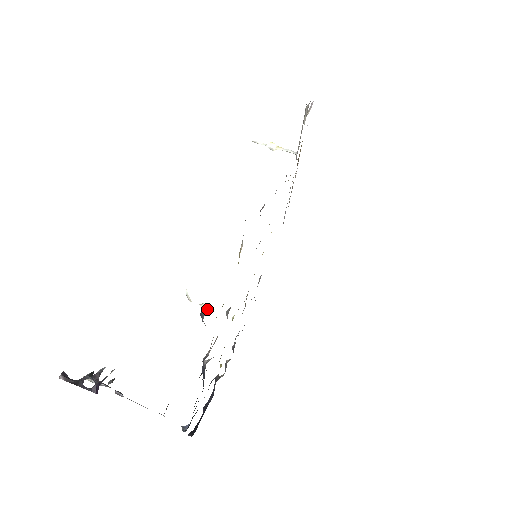
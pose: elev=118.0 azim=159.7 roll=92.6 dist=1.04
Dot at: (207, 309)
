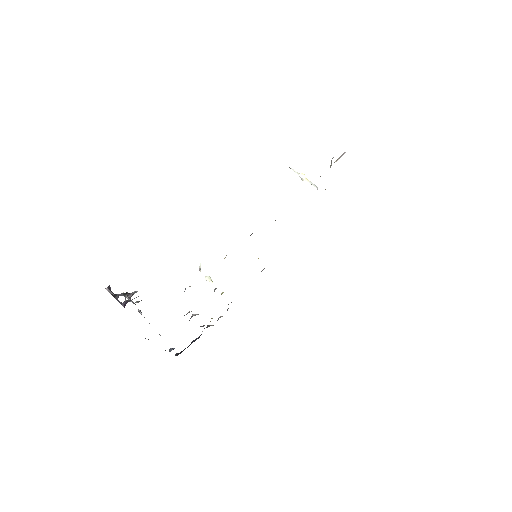
Dot at: occluded
